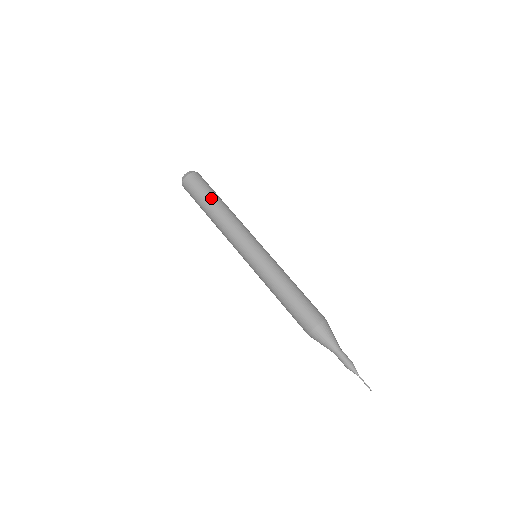
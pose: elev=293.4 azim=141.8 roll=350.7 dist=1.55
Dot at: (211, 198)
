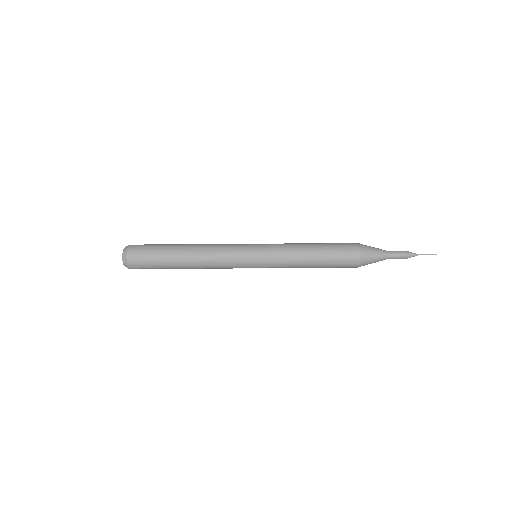
Dot at: (172, 244)
